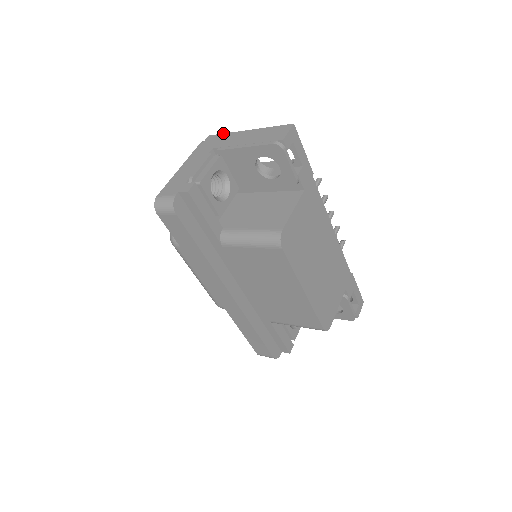
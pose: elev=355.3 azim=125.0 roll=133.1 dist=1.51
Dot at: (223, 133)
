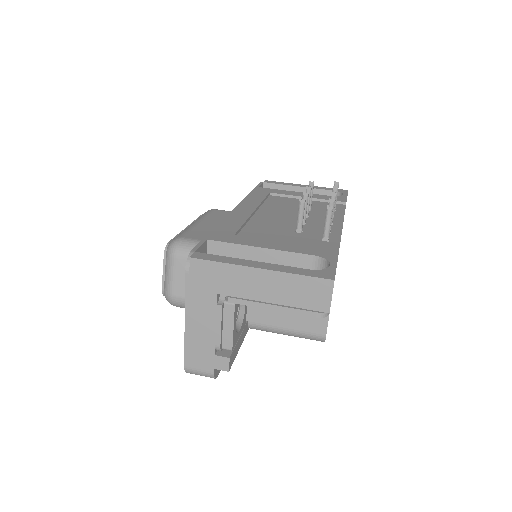
Dot at: (216, 262)
